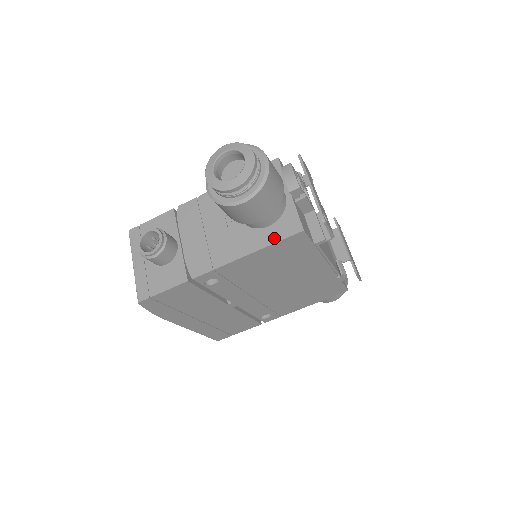
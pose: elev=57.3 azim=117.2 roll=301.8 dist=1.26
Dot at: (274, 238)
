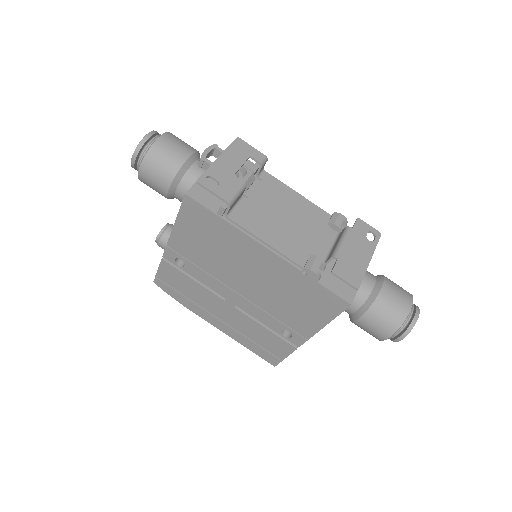
Dot at: (181, 208)
